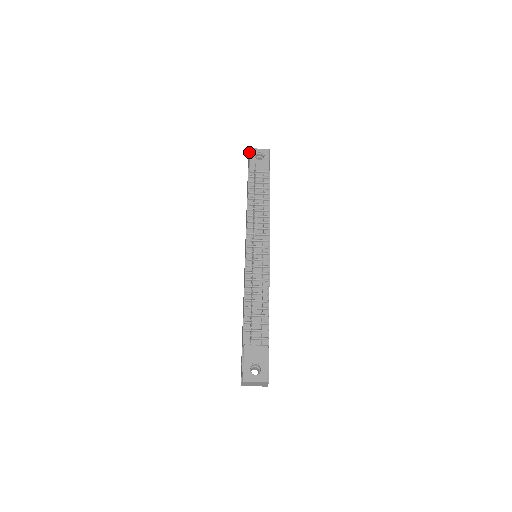
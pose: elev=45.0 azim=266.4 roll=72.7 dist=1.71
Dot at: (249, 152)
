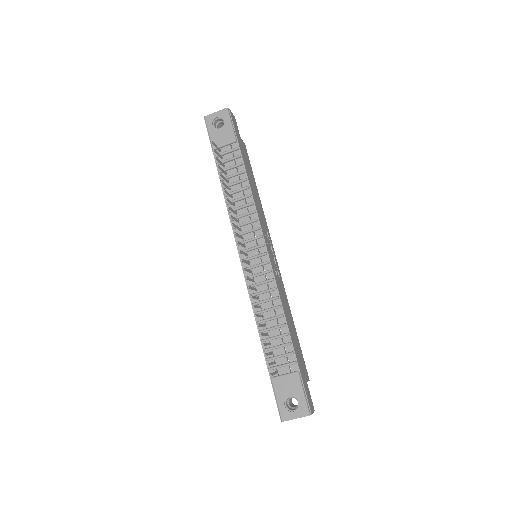
Dot at: (205, 122)
